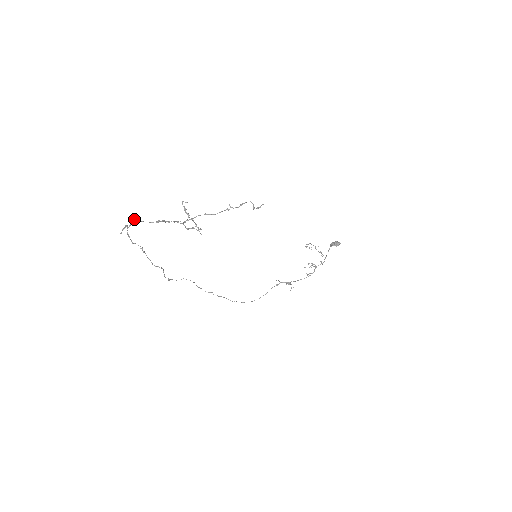
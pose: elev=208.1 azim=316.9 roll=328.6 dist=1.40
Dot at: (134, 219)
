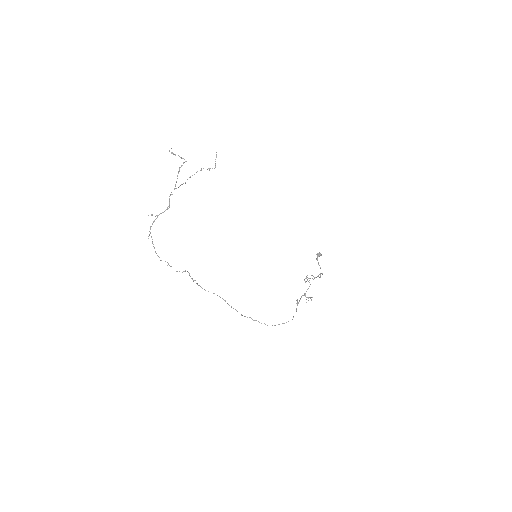
Dot at: occluded
